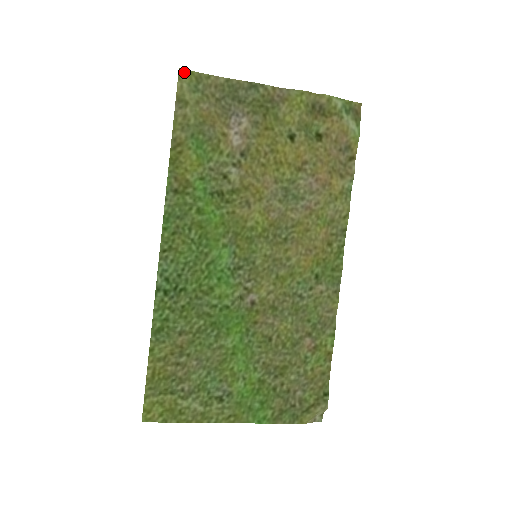
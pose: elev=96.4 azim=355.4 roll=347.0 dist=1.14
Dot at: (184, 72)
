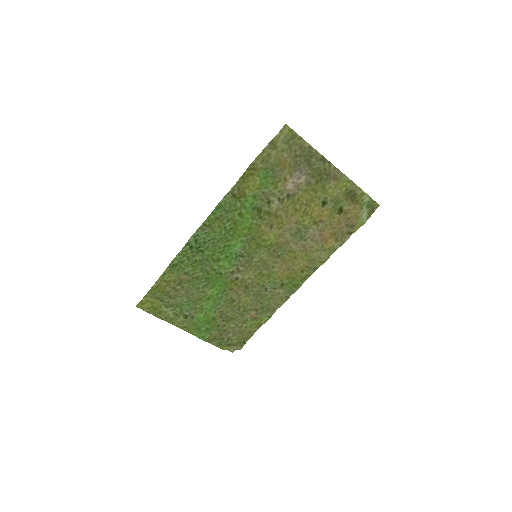
Dot at: (287, 128)
